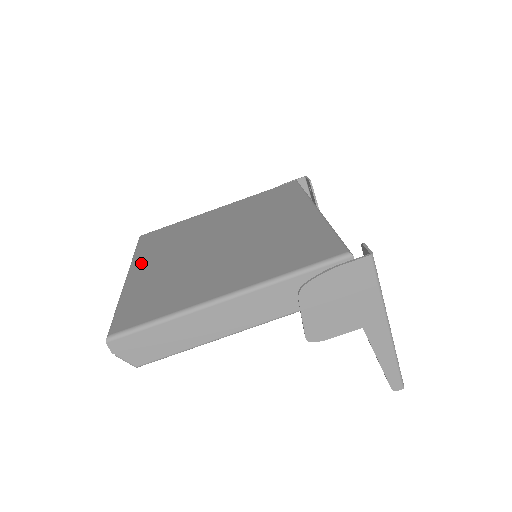
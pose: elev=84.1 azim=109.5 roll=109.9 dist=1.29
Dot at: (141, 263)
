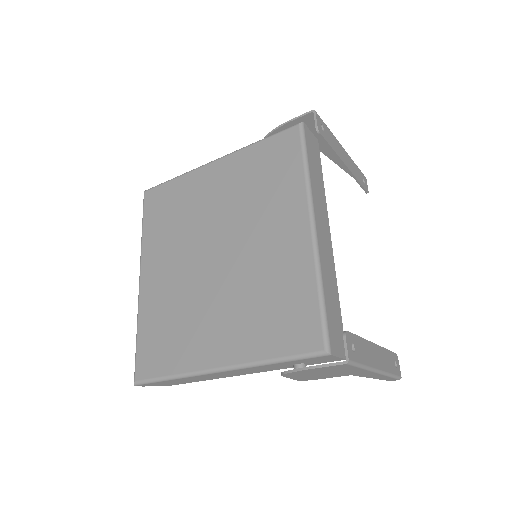
Dot at: (149, 260)
